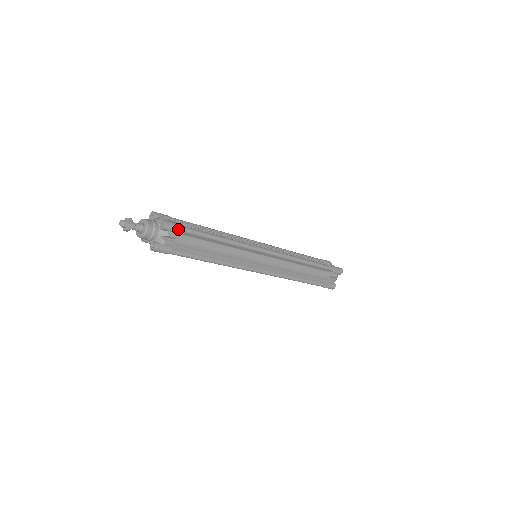
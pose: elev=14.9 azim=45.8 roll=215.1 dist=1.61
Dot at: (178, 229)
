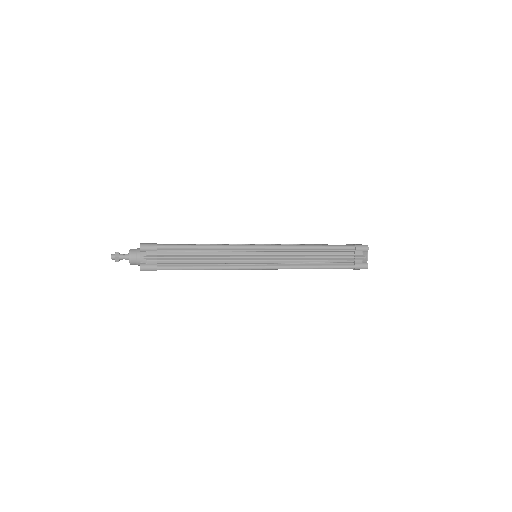
Dot at: occluded
